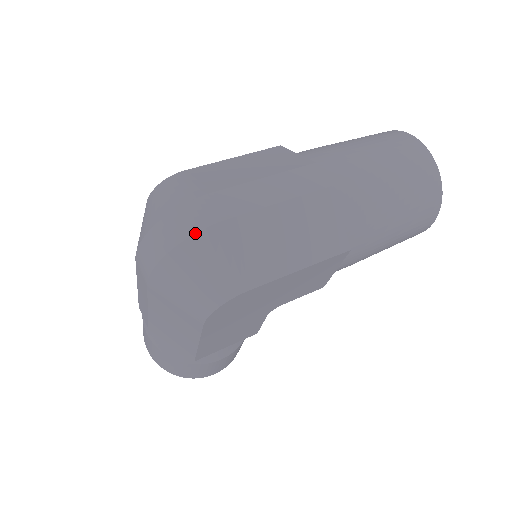
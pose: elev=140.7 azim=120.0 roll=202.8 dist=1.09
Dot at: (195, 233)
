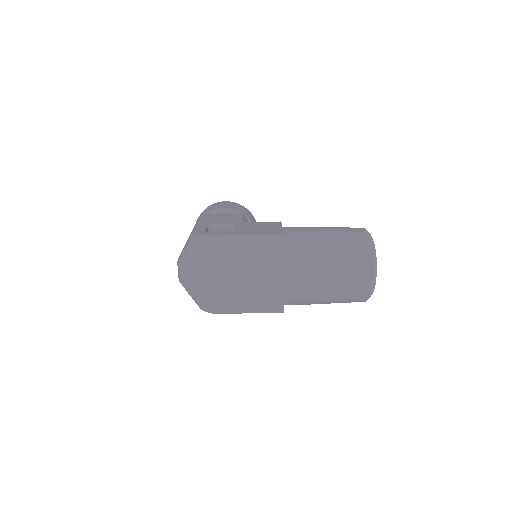
Dot at: (199, 291)
